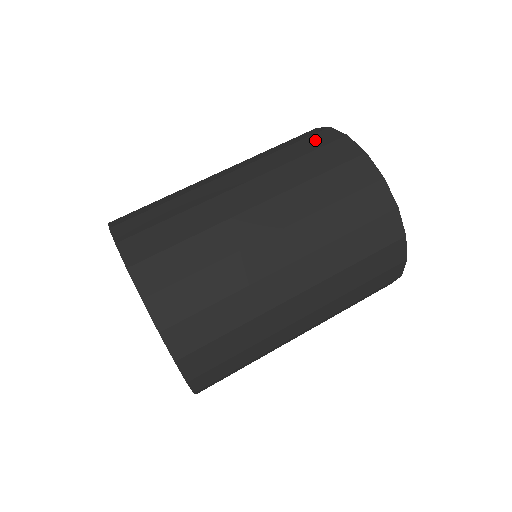
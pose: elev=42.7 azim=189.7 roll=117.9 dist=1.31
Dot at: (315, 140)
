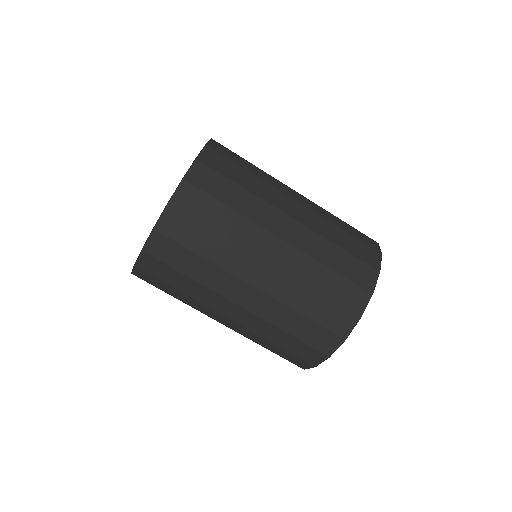
Dot at: occluded
